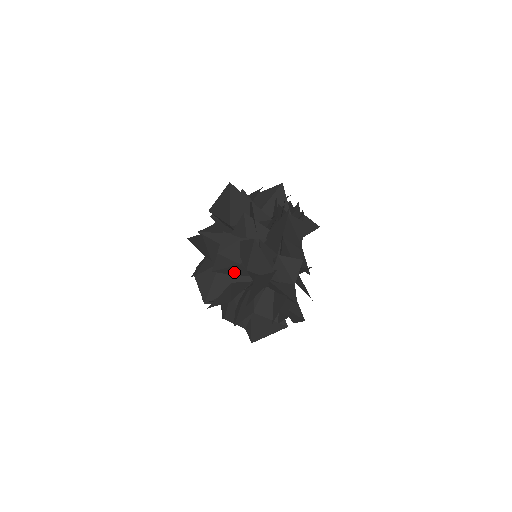
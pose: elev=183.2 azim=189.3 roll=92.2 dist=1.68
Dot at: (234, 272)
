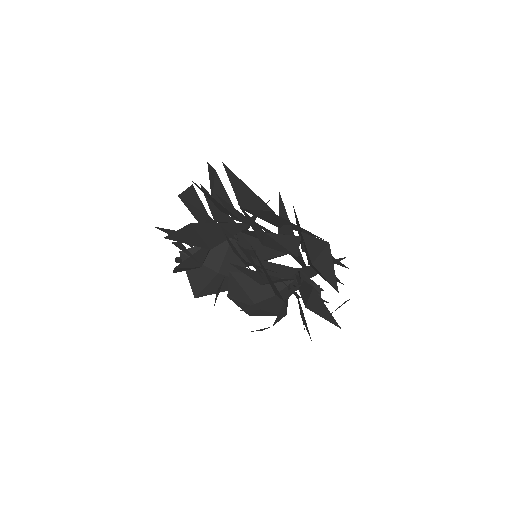
Dot at: occluded
